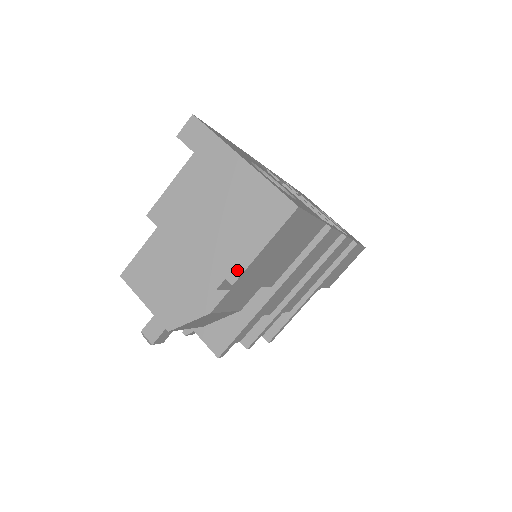
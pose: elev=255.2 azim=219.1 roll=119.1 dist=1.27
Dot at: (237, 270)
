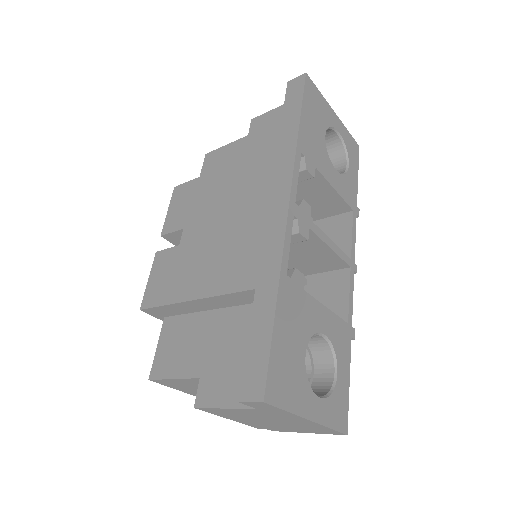
Dot at: (280, 431)
